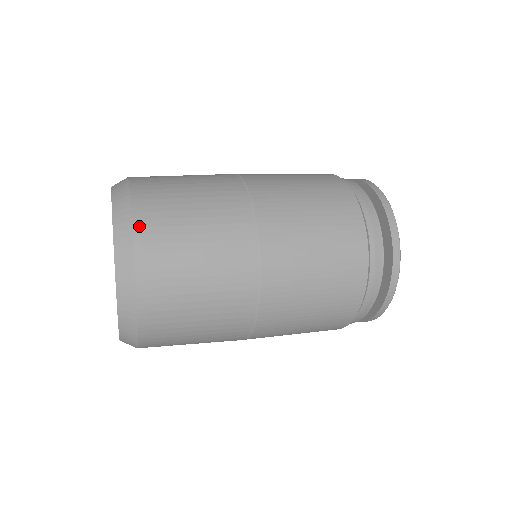
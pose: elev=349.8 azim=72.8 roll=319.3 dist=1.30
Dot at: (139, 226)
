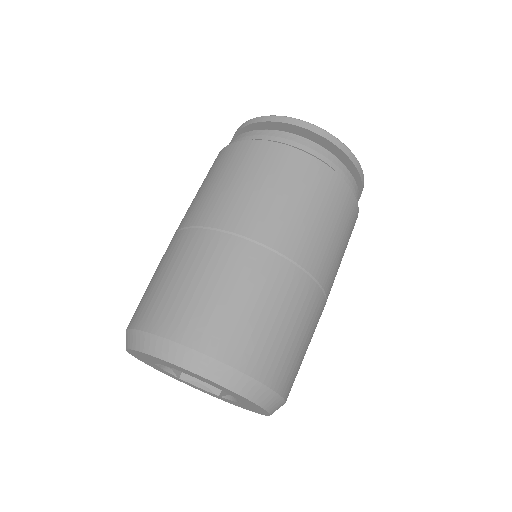
Dot at: (221, 355)
